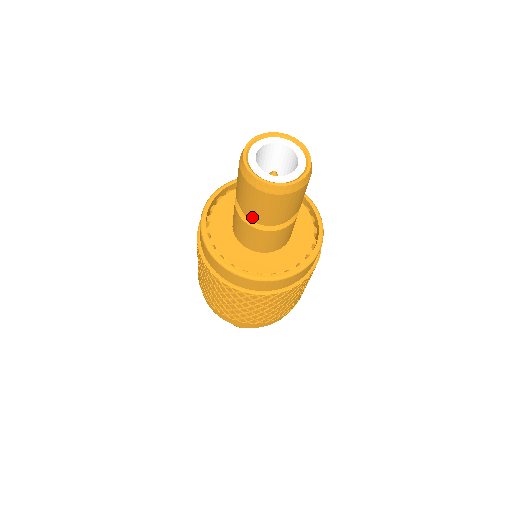
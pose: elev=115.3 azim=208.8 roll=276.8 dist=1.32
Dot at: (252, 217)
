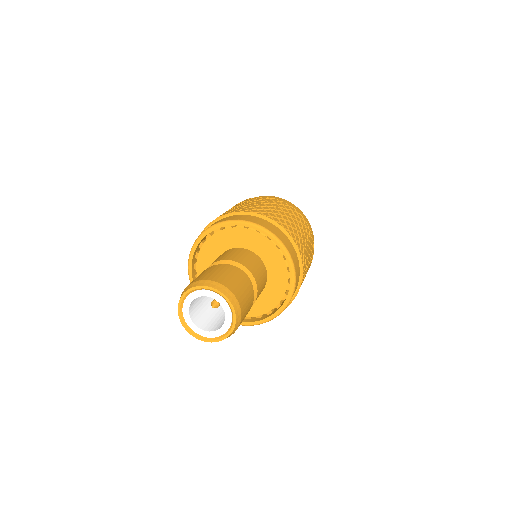
Dot at: occluded
